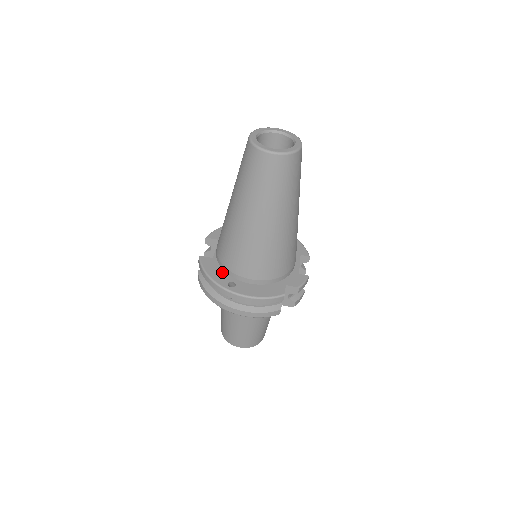
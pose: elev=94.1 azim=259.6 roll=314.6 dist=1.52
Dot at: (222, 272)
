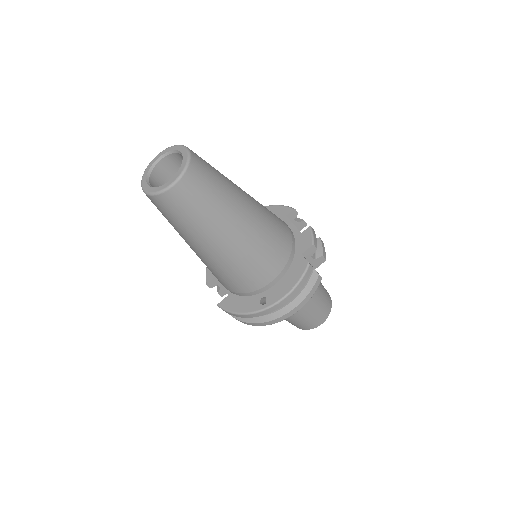
Dot at: (246, 299)
